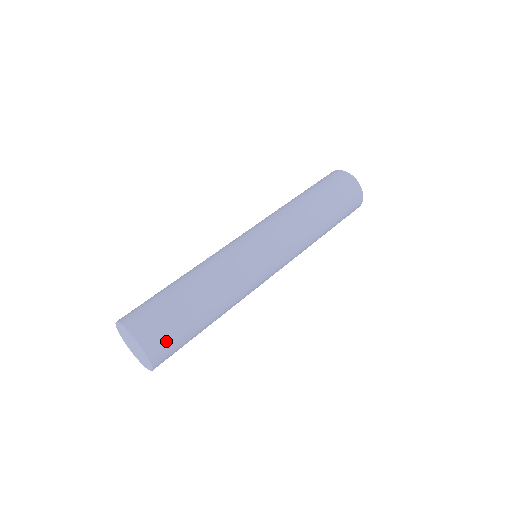
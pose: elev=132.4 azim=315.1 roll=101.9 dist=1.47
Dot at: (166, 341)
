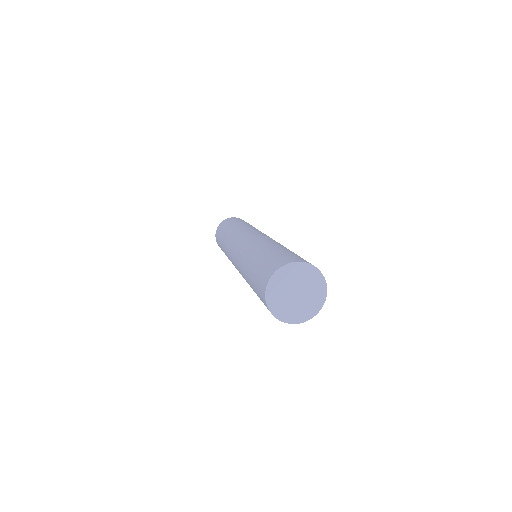
Dot at: occluded
